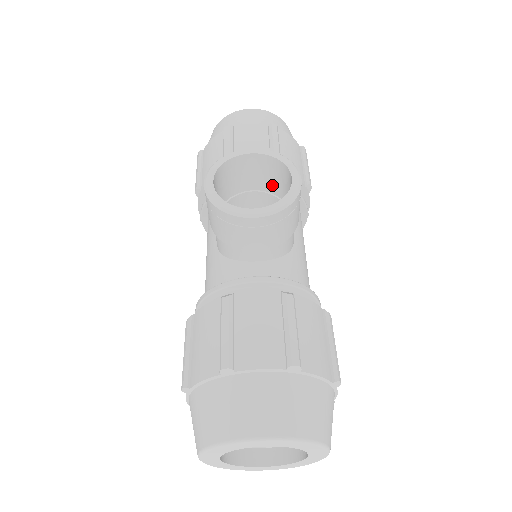
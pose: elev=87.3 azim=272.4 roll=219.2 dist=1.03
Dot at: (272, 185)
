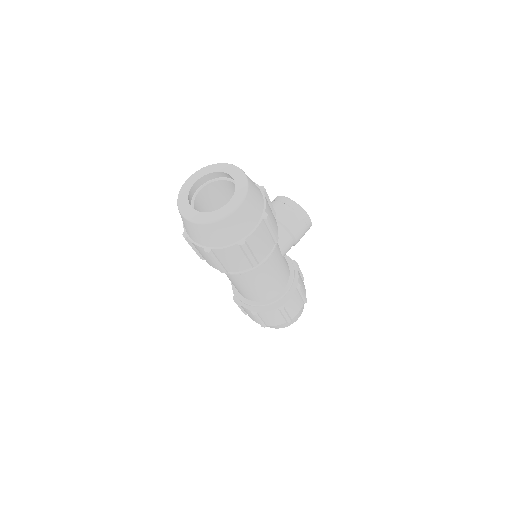
Dot at: occluded
